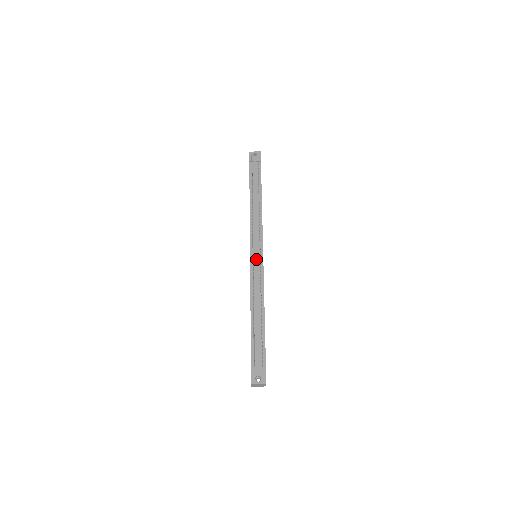
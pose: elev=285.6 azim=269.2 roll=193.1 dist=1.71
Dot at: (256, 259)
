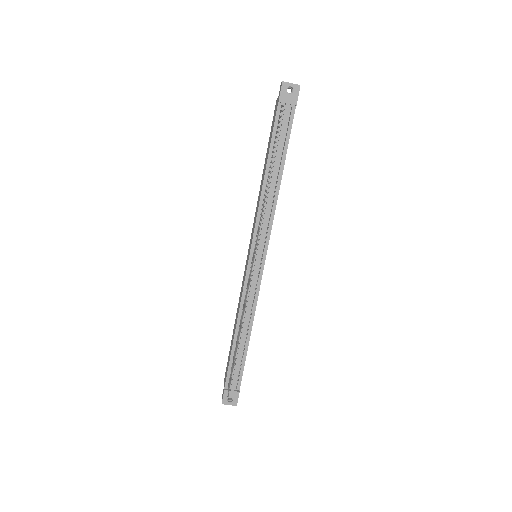
Dot at: (254, 270)
